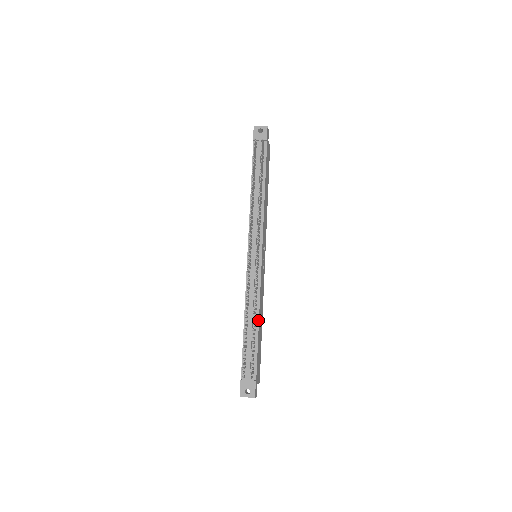
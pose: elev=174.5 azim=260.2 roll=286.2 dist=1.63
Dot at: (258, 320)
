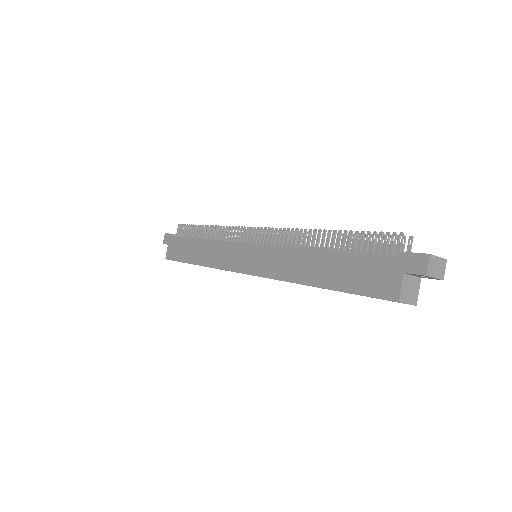
Dot at: occluded
